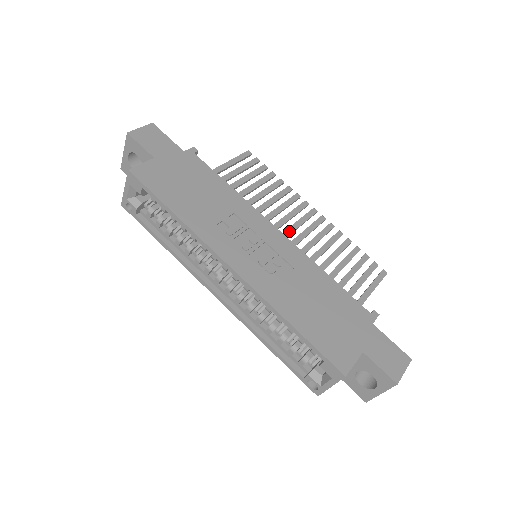
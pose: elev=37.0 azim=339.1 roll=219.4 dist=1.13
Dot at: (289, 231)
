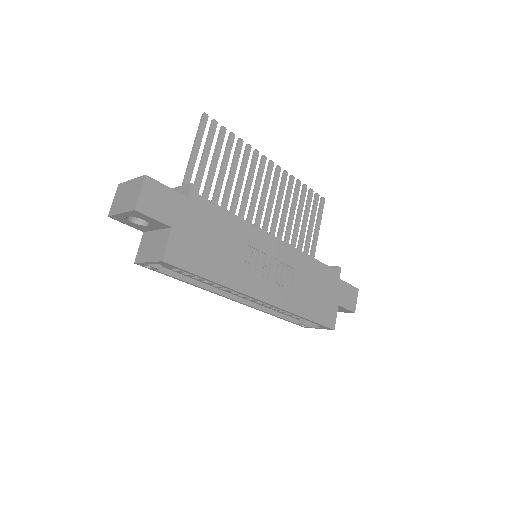
Dot at: (263, 204)
